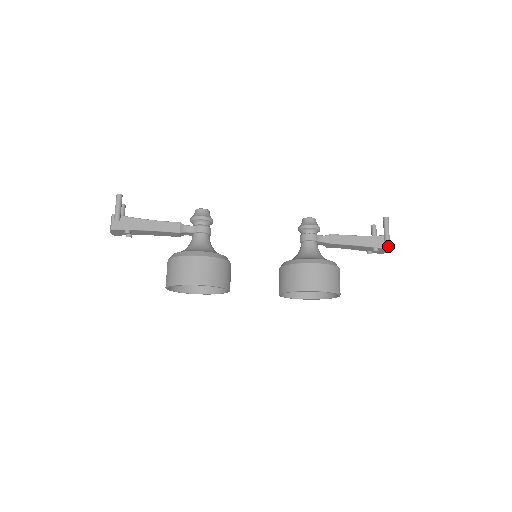
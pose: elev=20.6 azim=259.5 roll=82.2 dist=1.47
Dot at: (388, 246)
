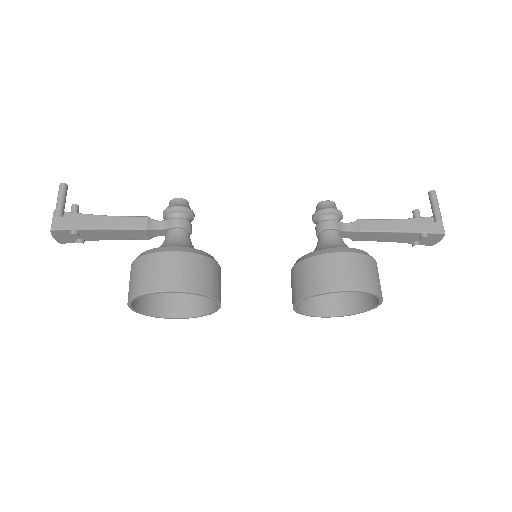
Dot at: (441, 229)
